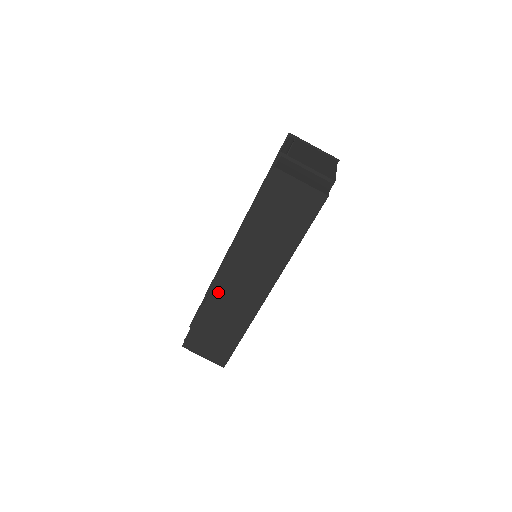
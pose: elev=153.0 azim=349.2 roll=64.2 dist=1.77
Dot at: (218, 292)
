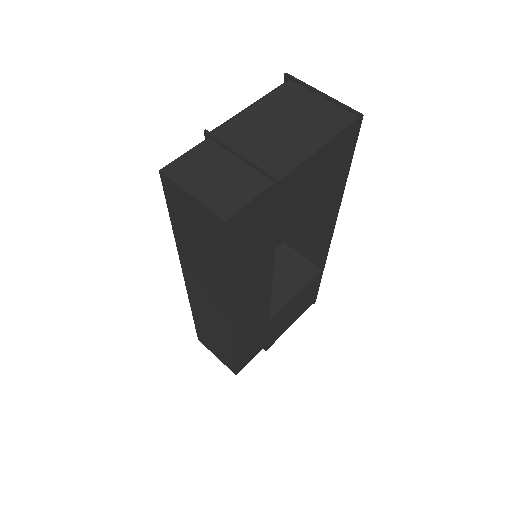
Dot at: (194, 301)
